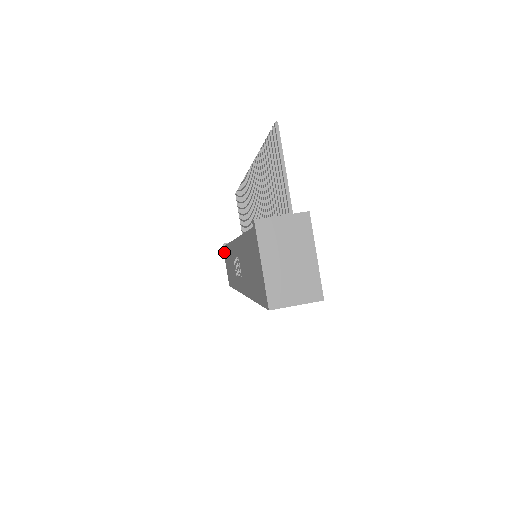
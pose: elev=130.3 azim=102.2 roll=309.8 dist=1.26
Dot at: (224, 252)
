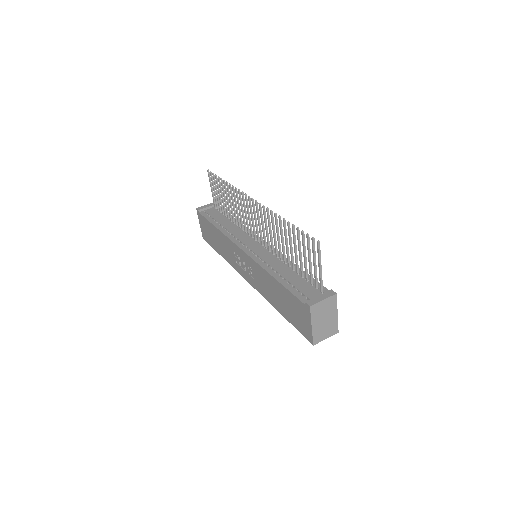
Dot at: (200, 217)
